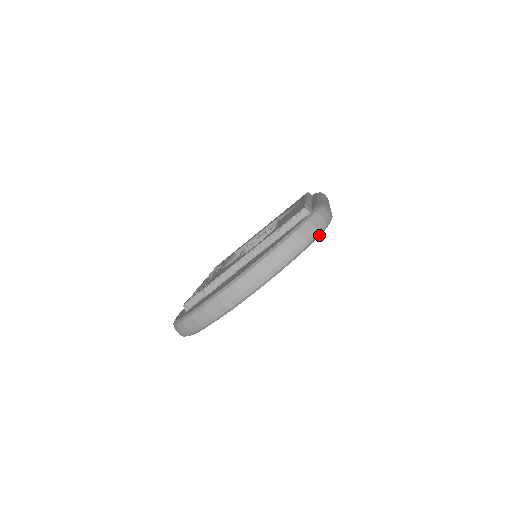
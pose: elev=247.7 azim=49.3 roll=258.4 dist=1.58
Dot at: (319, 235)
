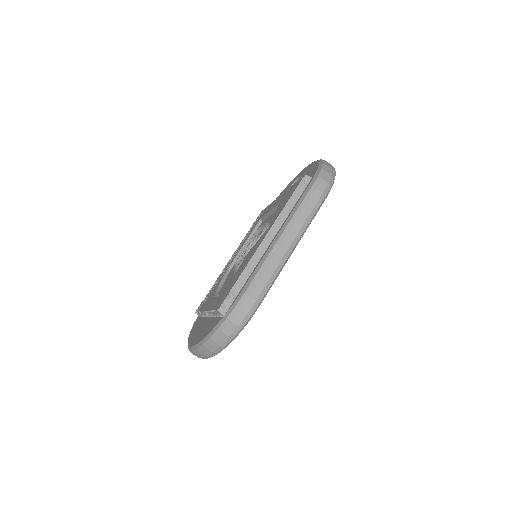
Dot at: (236, 336)
